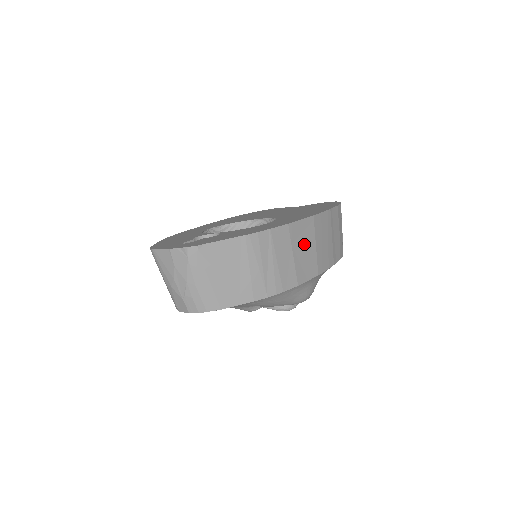
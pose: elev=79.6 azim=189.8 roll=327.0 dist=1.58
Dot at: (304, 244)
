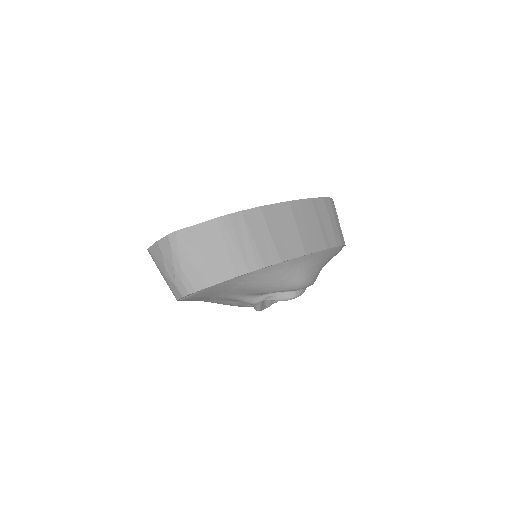
Dot at: (282, 225)
